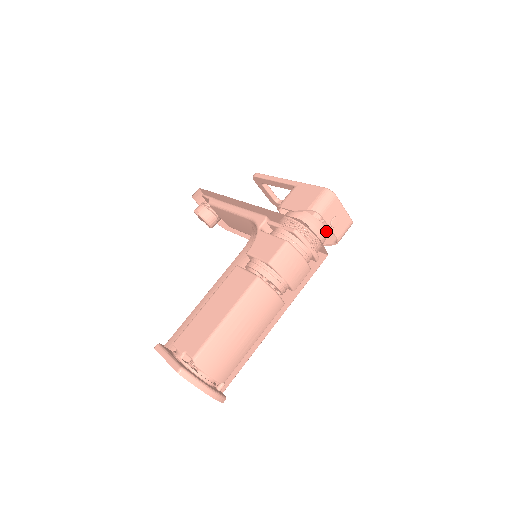
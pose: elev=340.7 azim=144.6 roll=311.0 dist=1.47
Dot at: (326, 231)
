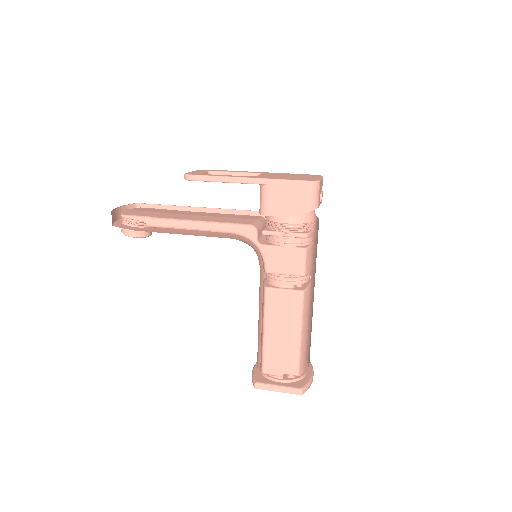
Dot at: occluded
